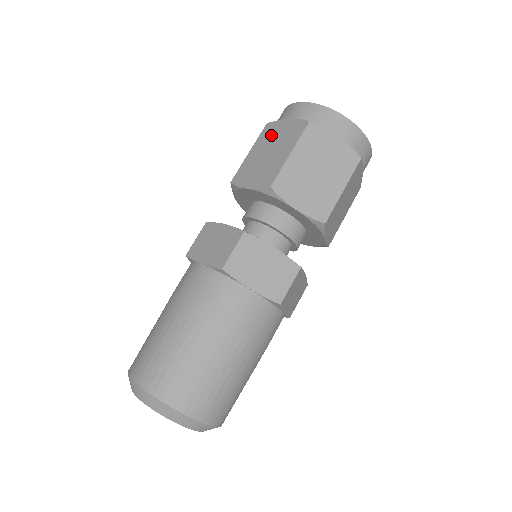
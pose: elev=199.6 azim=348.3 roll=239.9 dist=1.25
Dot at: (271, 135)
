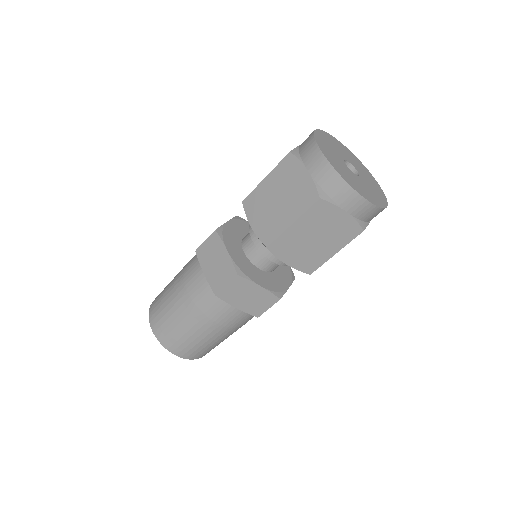
Dot at: occluded
